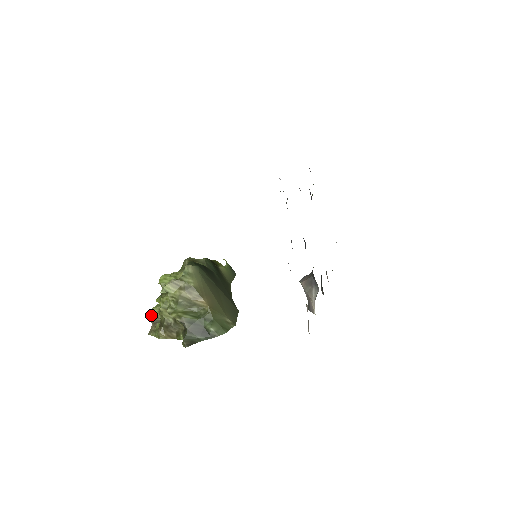
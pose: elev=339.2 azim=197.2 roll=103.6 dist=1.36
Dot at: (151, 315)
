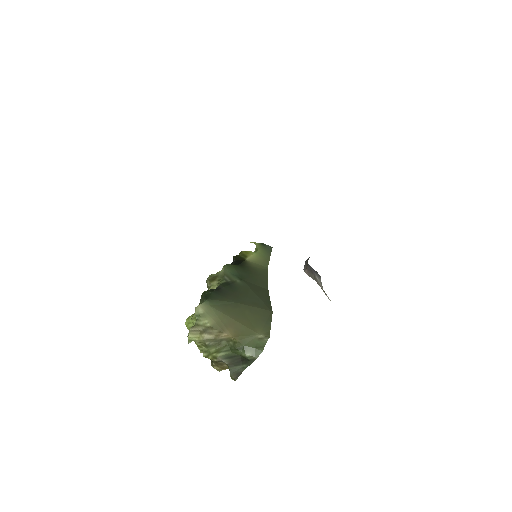
Dot at: occluded
